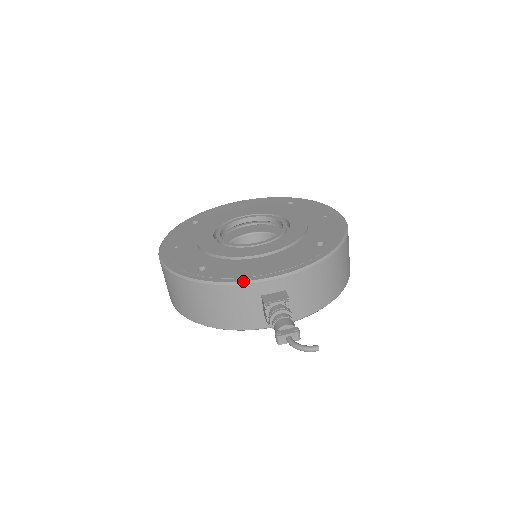
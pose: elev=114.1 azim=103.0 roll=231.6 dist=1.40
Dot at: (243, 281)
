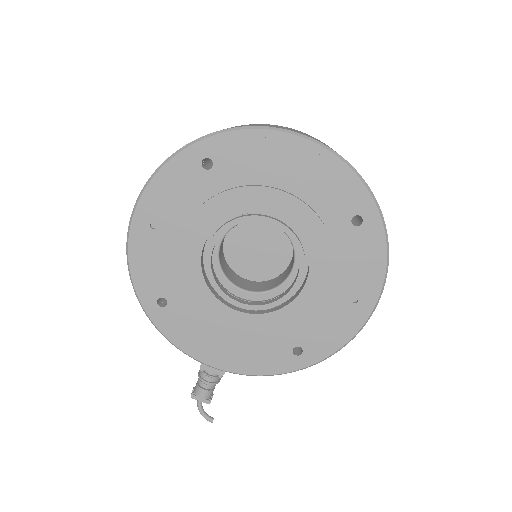
Dot at: (188, 355)
